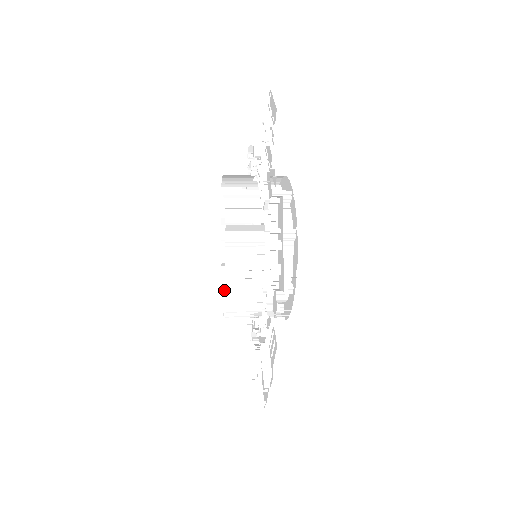
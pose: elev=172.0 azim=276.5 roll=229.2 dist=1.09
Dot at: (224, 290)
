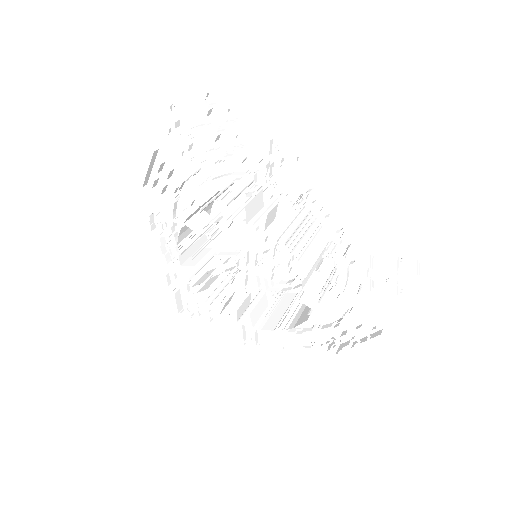
Dot at: (182, 253)
